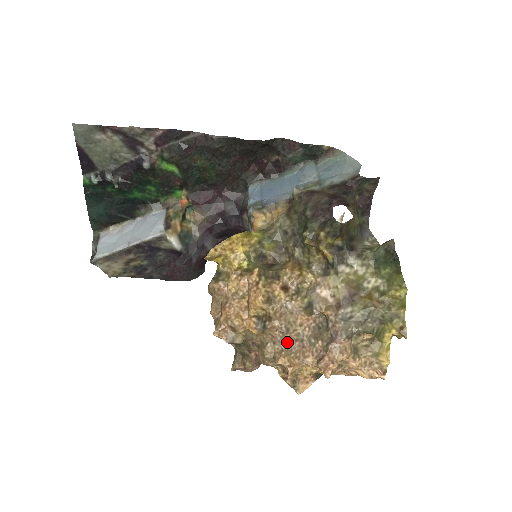
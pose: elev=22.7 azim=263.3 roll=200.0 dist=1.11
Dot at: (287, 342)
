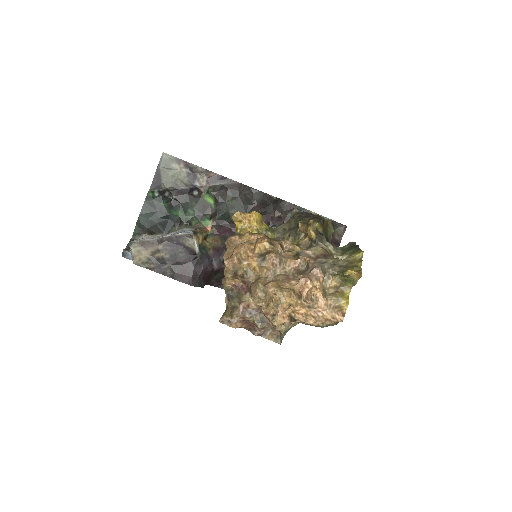
Dot at: (277, 276)
